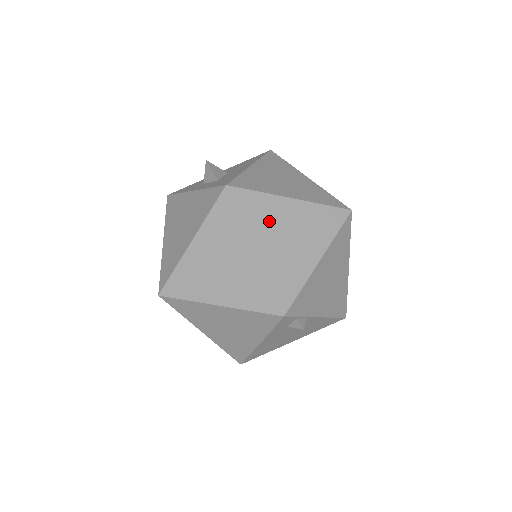
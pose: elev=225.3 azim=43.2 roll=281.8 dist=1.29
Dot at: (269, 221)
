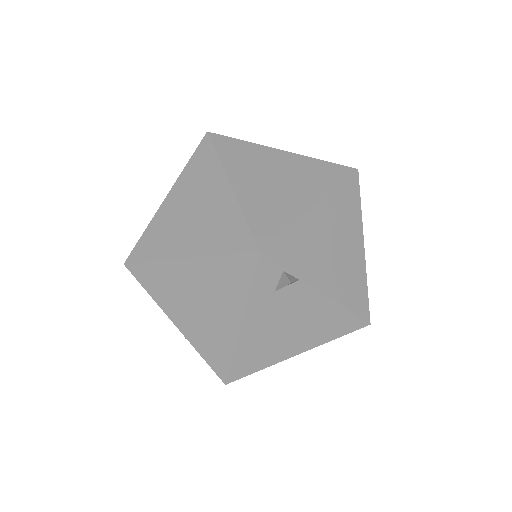
Dot at: (252, 164)
